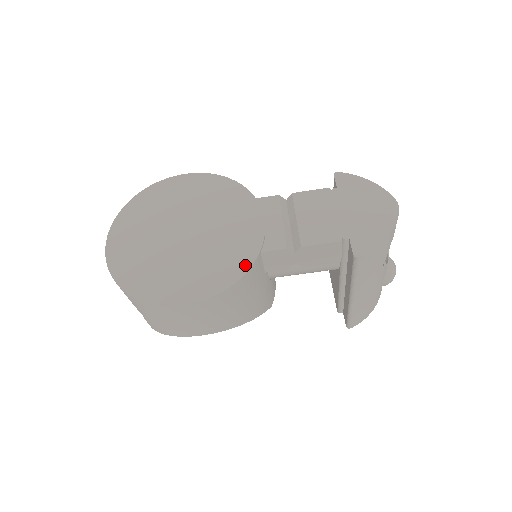
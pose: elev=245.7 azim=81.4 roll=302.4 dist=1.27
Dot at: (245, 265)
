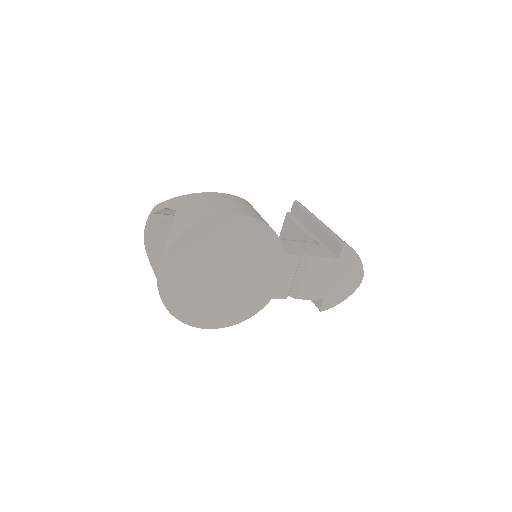
Dot at: (258, 308)
